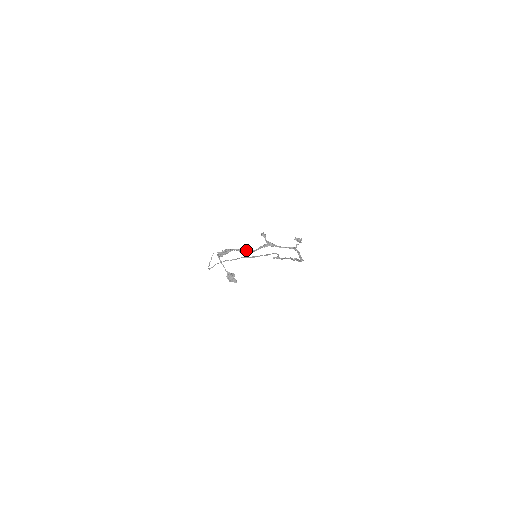
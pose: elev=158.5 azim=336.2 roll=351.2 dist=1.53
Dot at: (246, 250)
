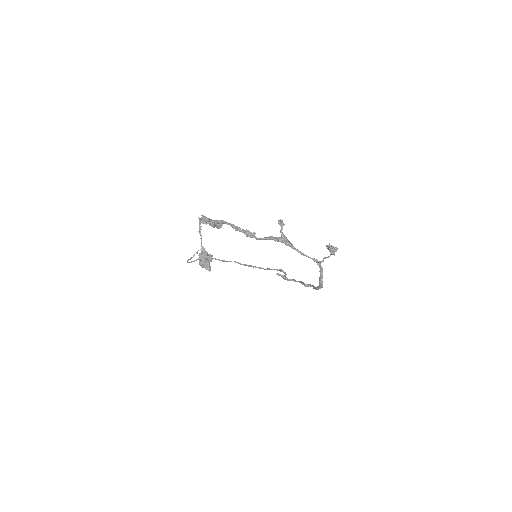
Dot at: (246, 232)
